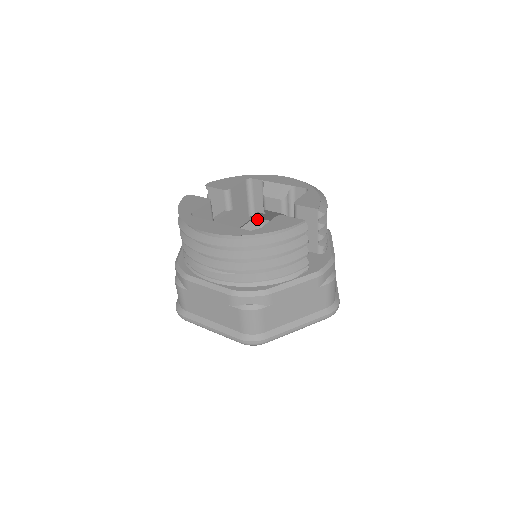
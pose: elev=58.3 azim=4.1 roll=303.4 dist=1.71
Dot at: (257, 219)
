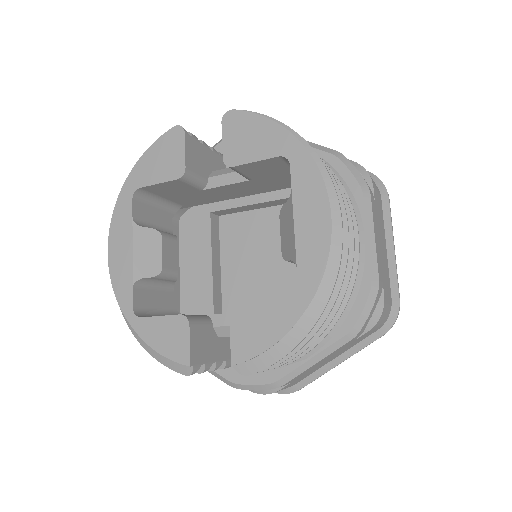
Dot at: occluded
